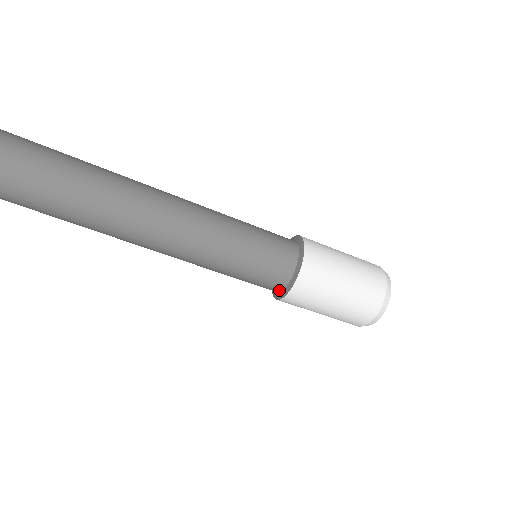
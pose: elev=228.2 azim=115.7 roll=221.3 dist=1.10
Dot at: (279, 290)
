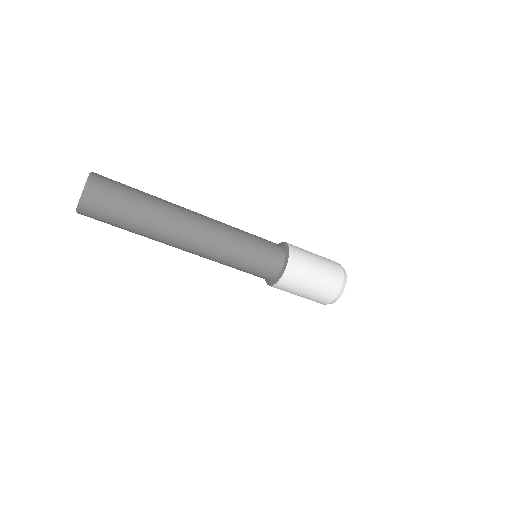
Dot at: (273, 278)
